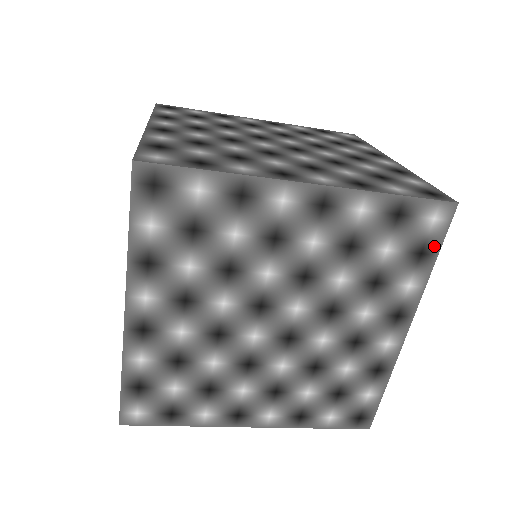
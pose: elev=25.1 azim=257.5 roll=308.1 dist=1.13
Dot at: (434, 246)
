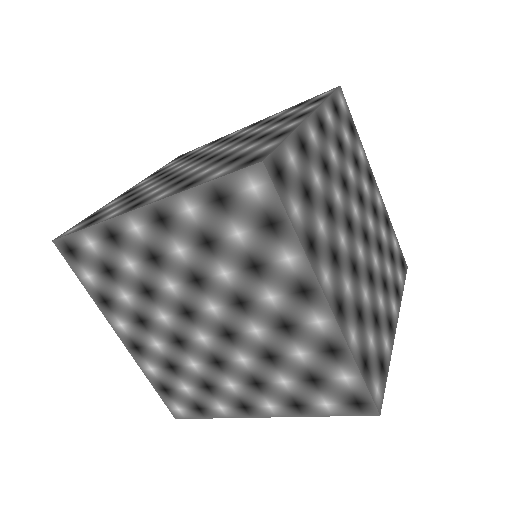
Dot at: (277, 212)
